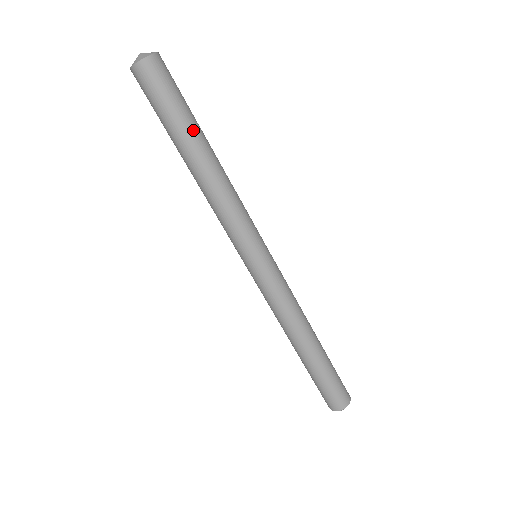
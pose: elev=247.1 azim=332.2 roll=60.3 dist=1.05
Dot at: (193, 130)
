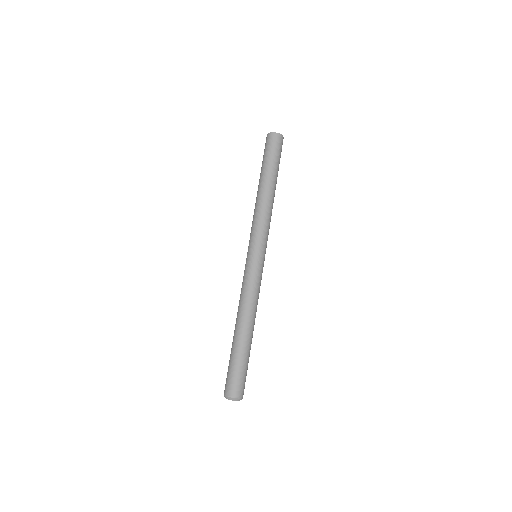
Dot at: (277, 176)
